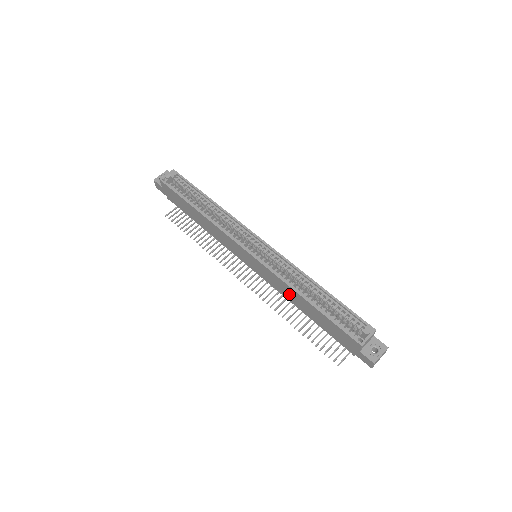
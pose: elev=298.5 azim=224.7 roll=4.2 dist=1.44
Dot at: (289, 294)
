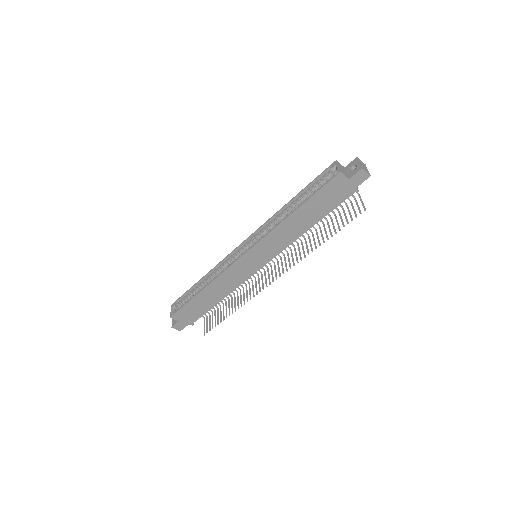
Dot at: (289, 232)
